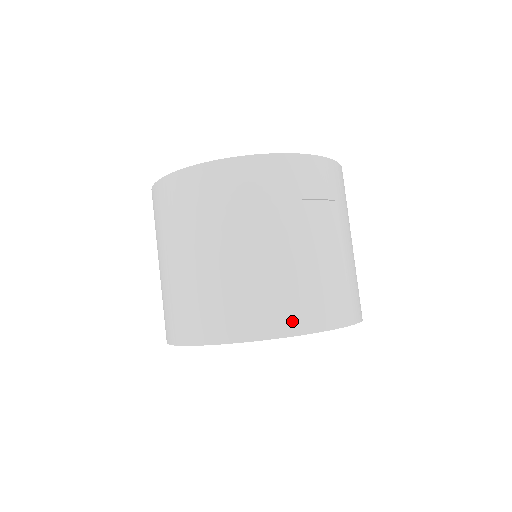
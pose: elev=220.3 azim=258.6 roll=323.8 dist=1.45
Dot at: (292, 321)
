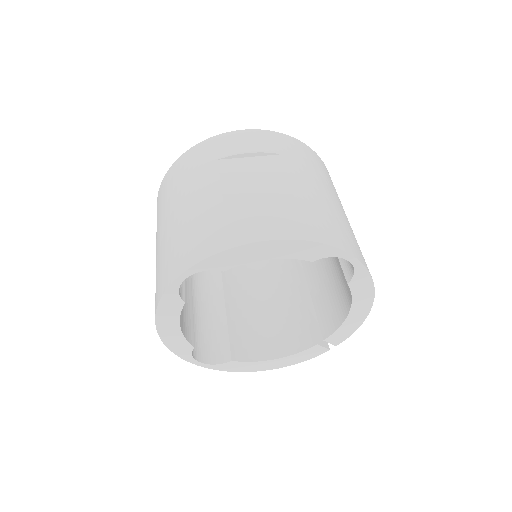
Dot at: (217, 241)
